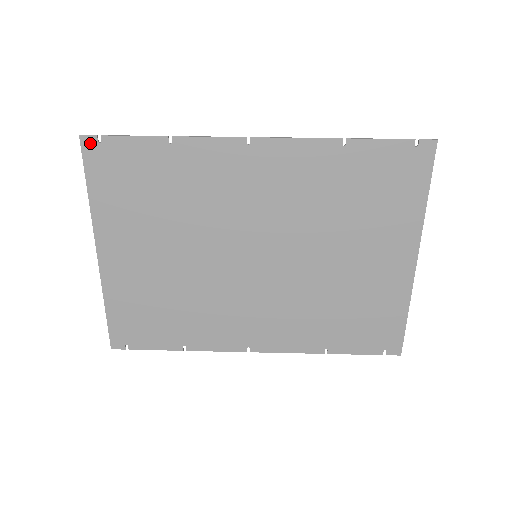
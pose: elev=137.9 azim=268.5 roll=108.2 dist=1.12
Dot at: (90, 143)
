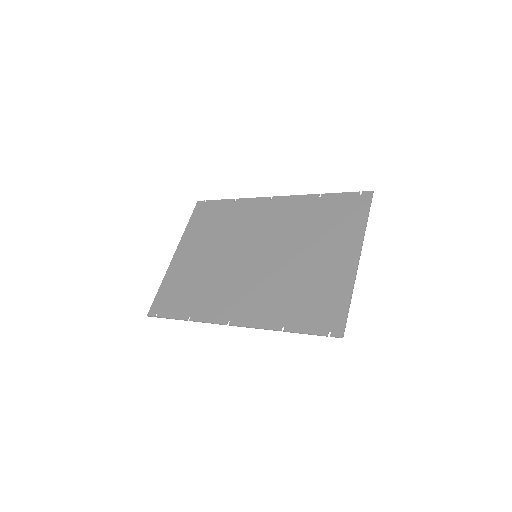
Dot at: (200, 204)
